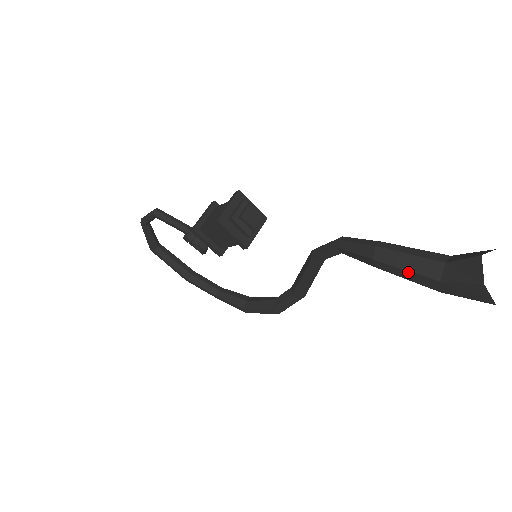
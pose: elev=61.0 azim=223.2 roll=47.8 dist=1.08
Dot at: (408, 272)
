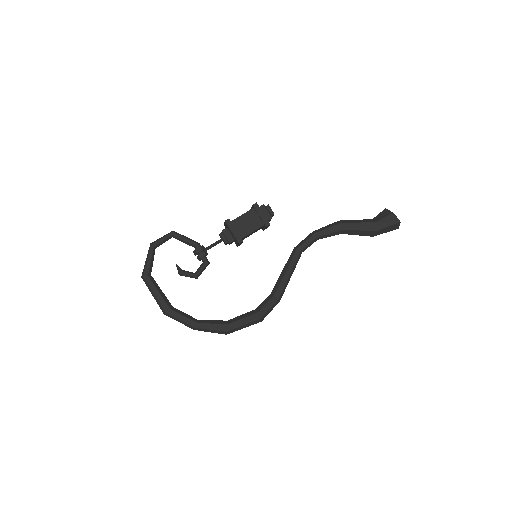
Dot at: (360, 223)
